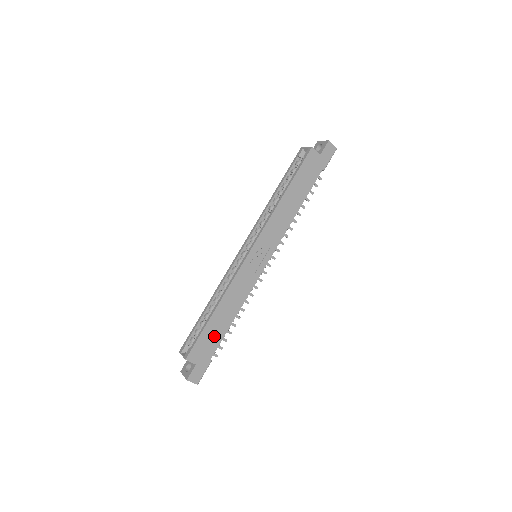
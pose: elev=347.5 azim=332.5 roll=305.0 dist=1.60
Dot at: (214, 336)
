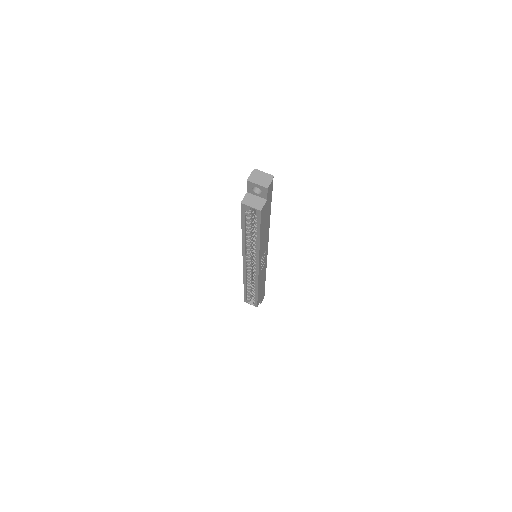
Dot at: occluded
